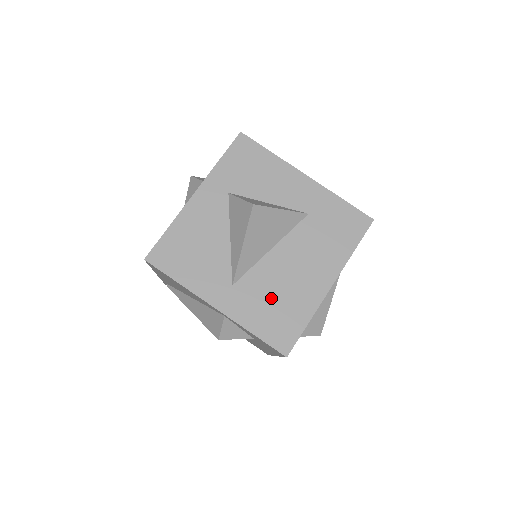
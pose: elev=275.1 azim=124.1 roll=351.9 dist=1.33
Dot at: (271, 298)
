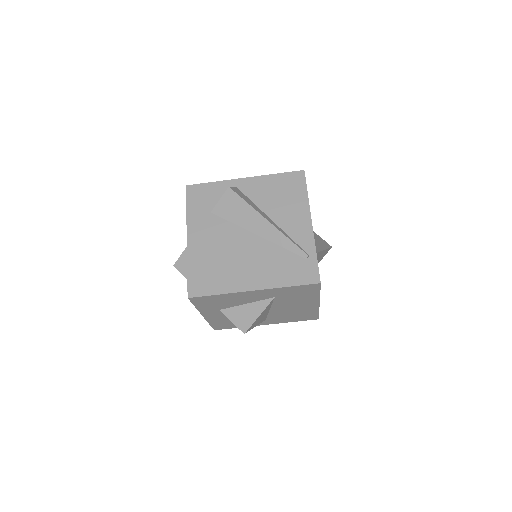
Dot at: (290, 316)
